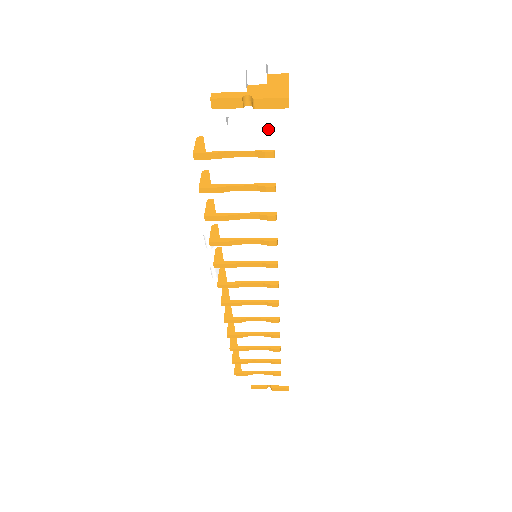
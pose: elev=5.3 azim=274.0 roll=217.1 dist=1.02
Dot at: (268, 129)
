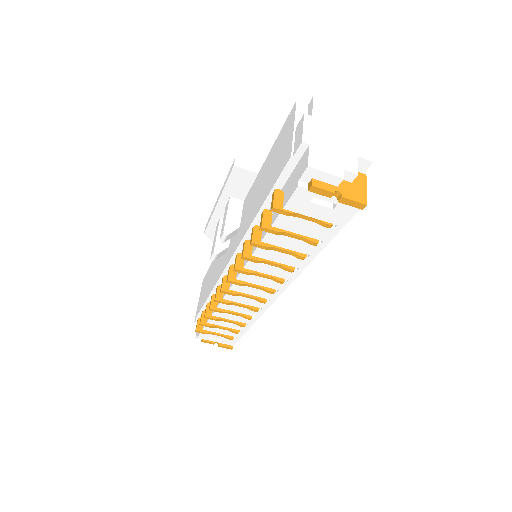
Dot at: (338, 212)
